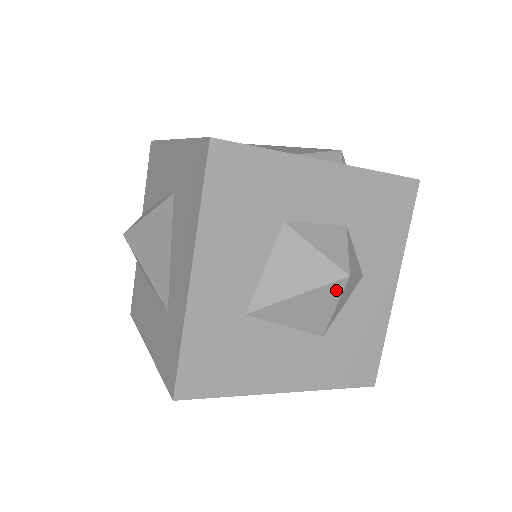
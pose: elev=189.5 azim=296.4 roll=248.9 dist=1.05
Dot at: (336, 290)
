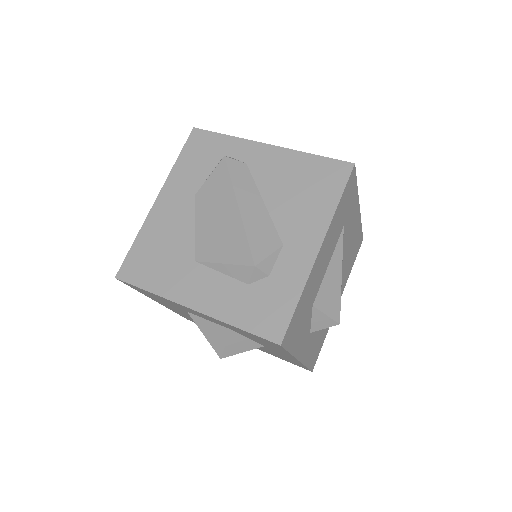
Dot at: occluded
